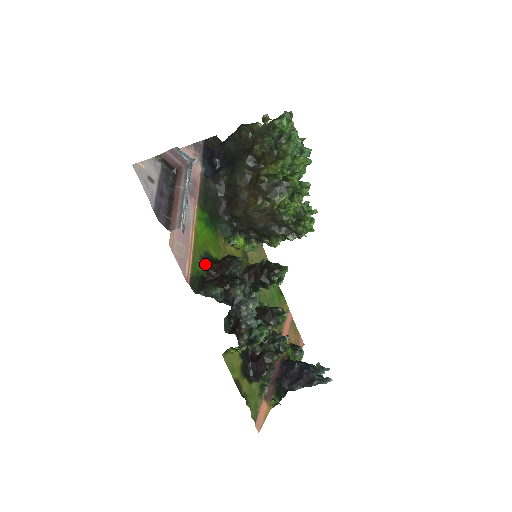
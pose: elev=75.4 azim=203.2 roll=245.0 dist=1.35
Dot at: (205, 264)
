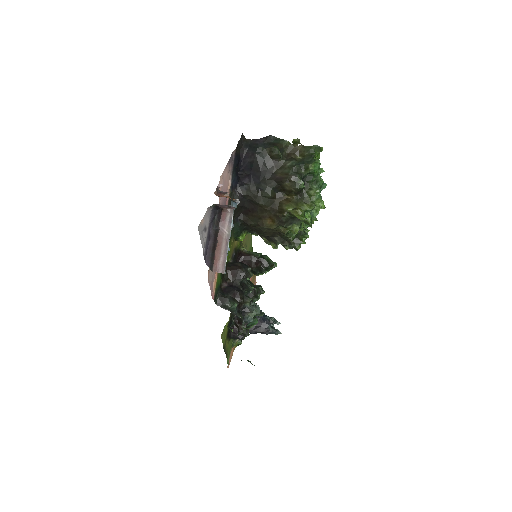
Dot at: occluded
